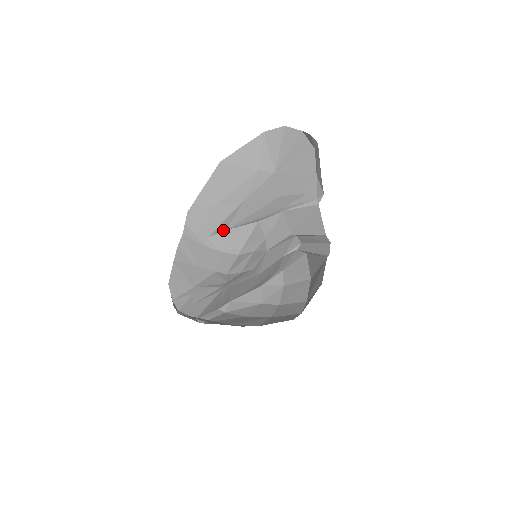
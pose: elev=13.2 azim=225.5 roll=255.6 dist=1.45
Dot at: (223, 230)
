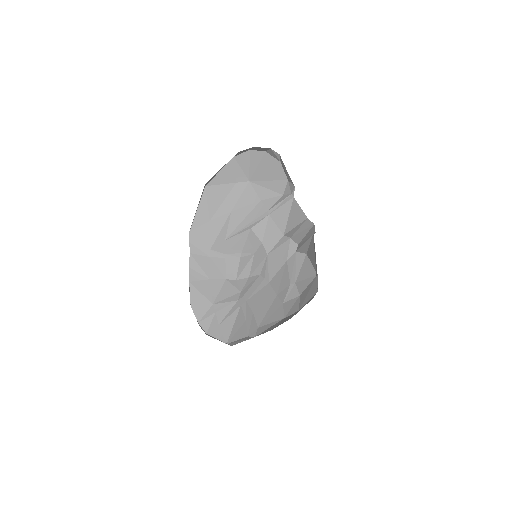
Dot at: (222, 241)
